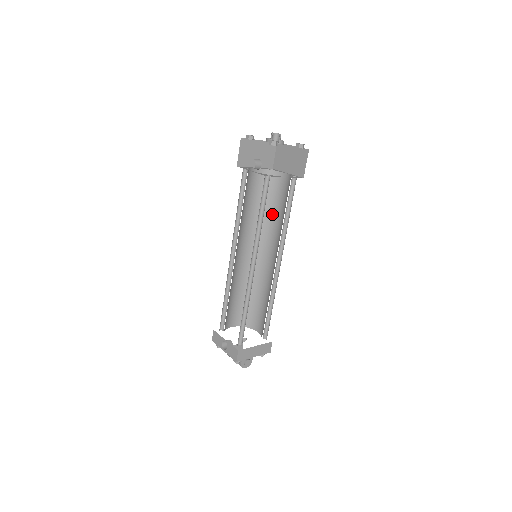
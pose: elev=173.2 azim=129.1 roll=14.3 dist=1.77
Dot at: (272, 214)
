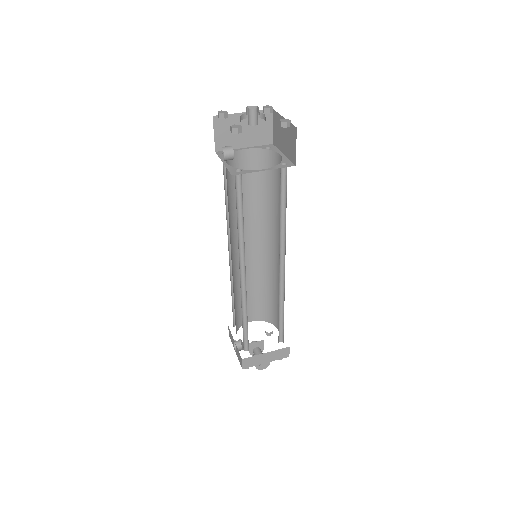
Dot at: (274, 204)
